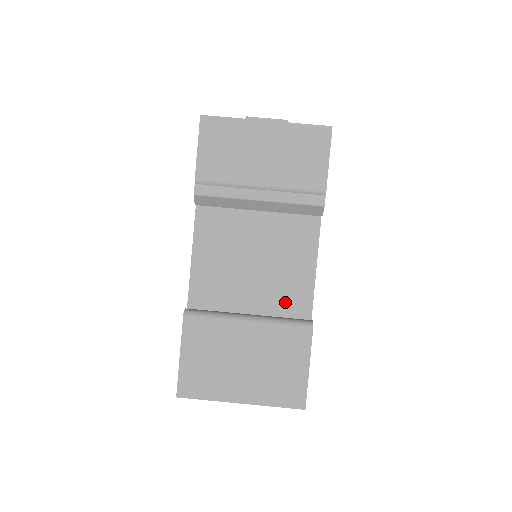
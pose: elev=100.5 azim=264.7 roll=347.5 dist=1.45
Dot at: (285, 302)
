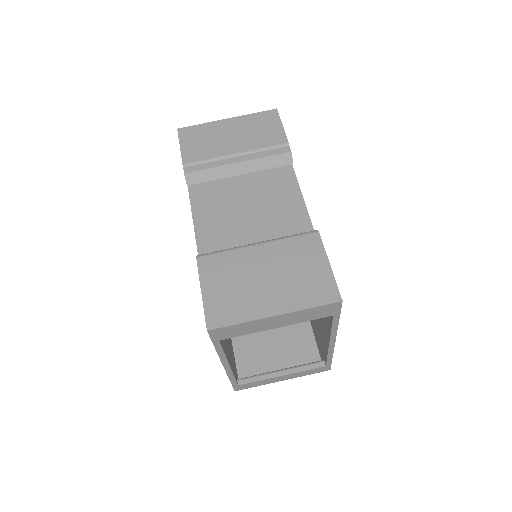
Dot at: (288, 233)
